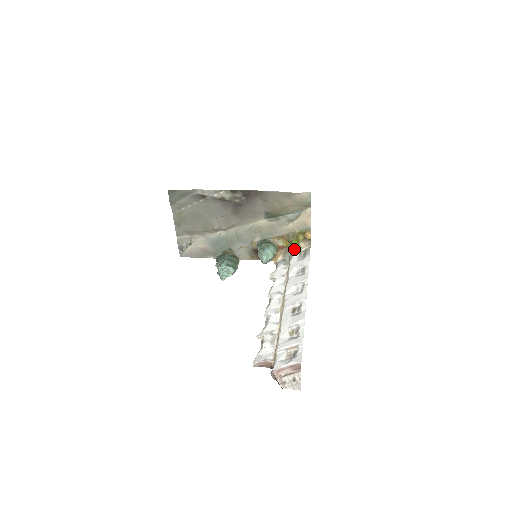
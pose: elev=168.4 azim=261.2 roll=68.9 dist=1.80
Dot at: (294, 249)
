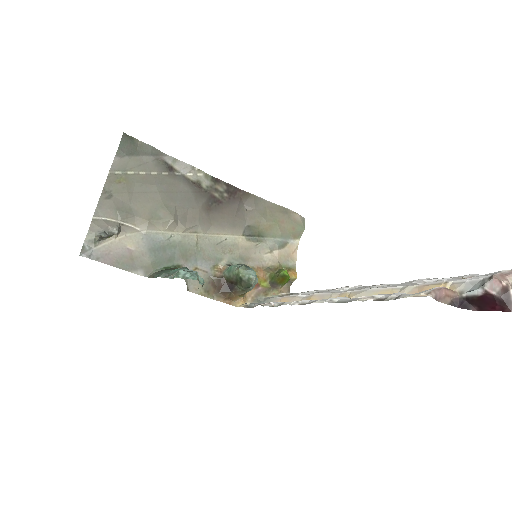
Dot at: (289, 276)
